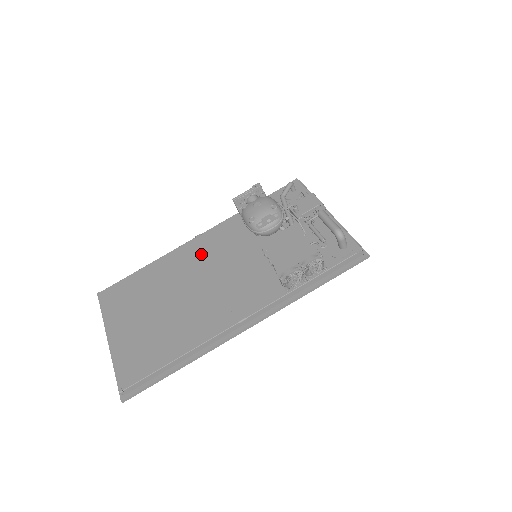
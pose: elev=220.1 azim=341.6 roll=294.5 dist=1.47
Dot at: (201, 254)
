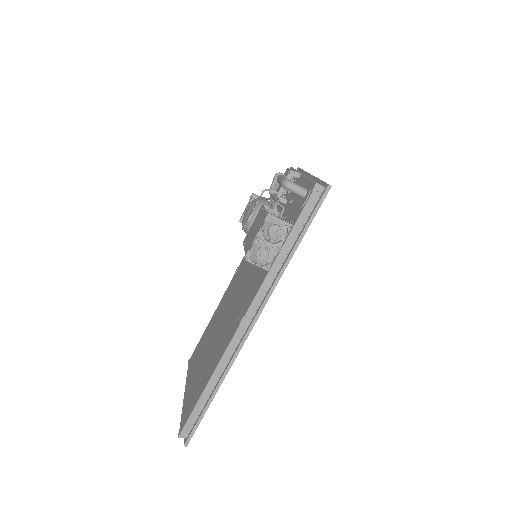
Dot at: (235, 284)
